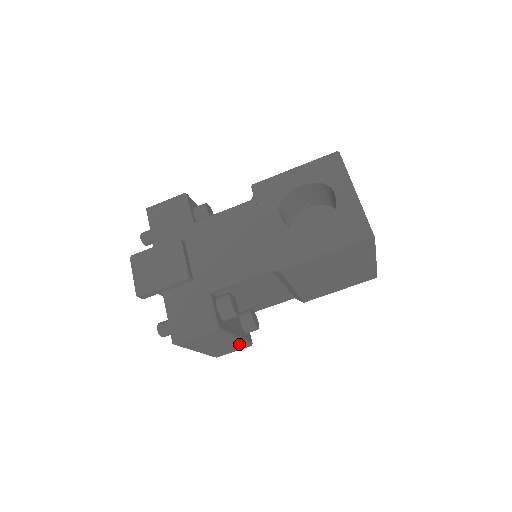
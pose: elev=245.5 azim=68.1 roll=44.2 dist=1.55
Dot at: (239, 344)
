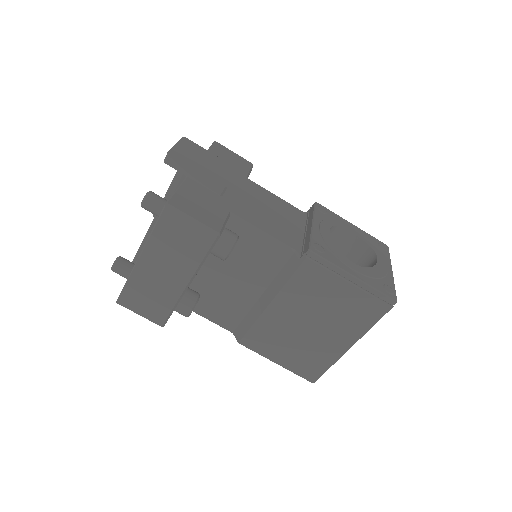
Dot at: (167, 303)
